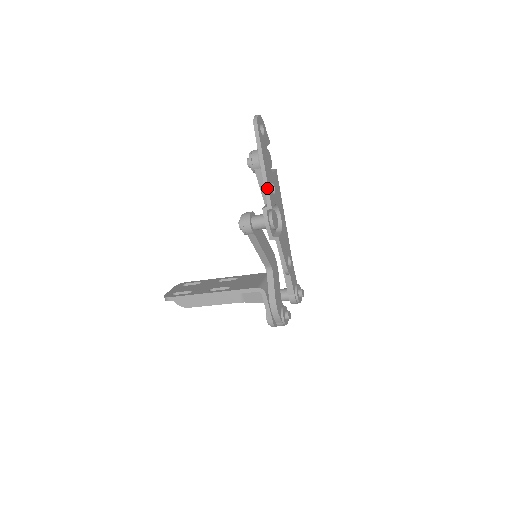
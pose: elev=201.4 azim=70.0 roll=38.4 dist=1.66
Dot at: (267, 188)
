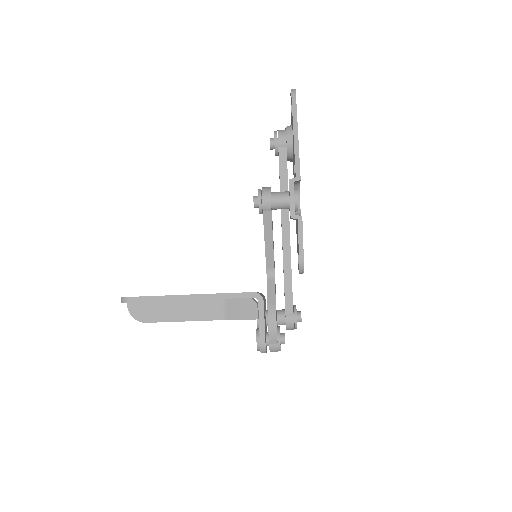
Dot at: (298, 158)
